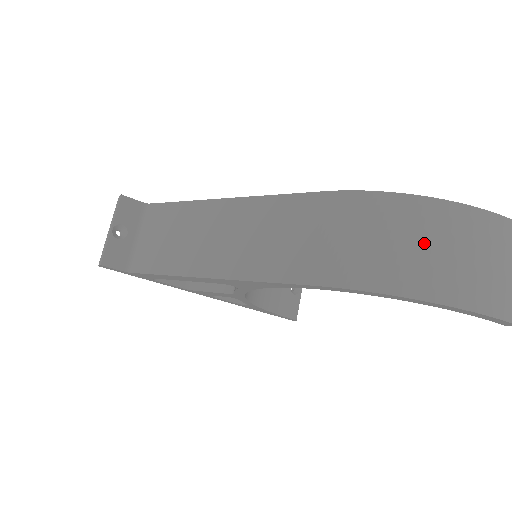
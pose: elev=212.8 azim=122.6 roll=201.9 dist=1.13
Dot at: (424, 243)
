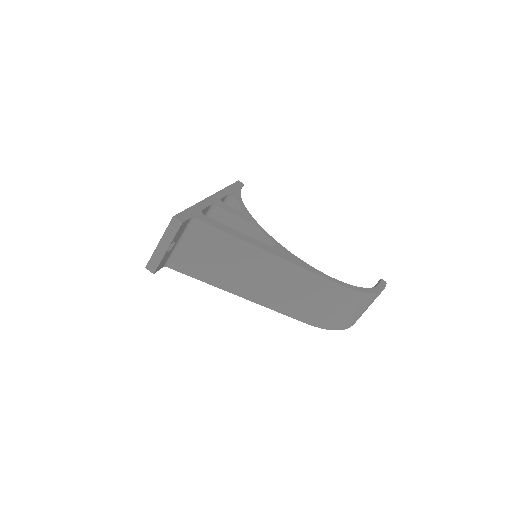
Dot at: (358, 311)
